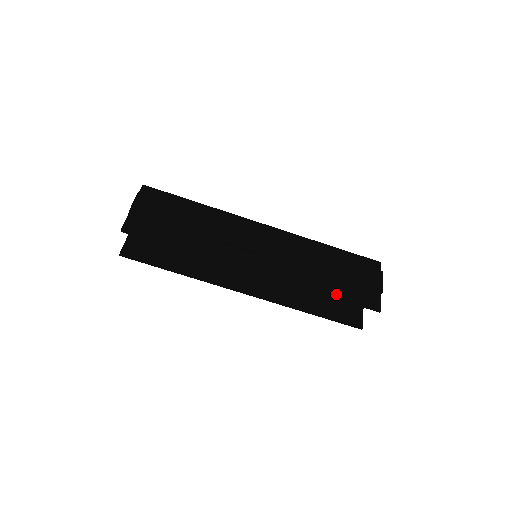
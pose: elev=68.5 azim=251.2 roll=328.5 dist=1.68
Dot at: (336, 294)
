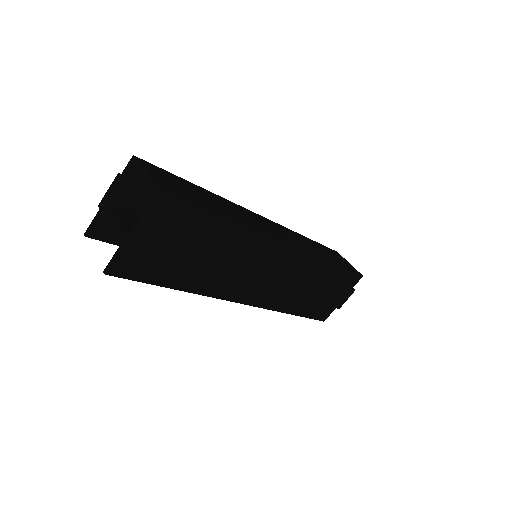
Dot at: (301, 313)
